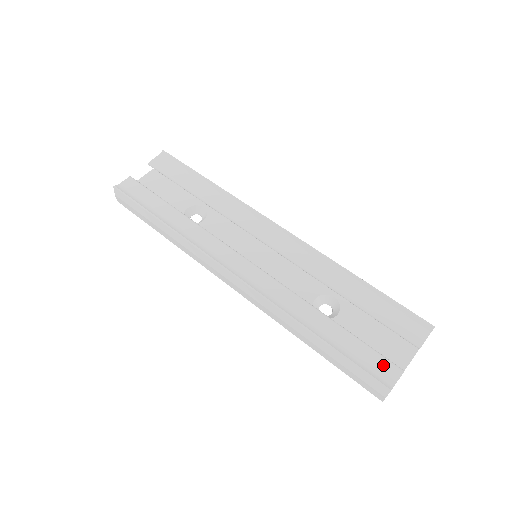
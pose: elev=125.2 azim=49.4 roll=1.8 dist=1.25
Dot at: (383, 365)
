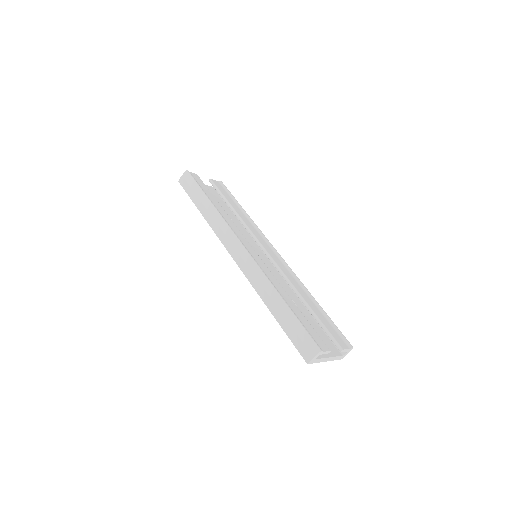
Dot at: (319, 340)
